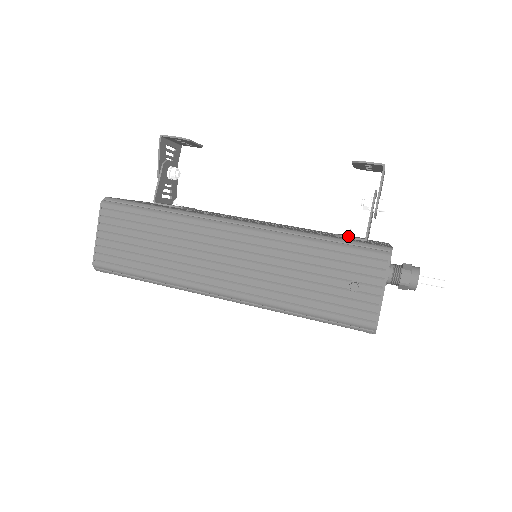
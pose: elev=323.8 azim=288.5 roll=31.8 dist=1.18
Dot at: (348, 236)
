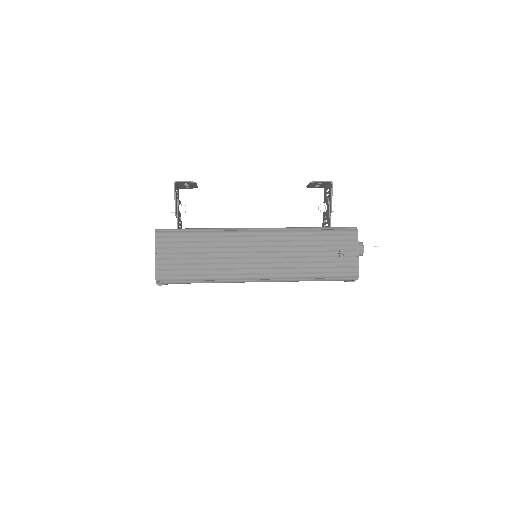
Dot at: occluded
